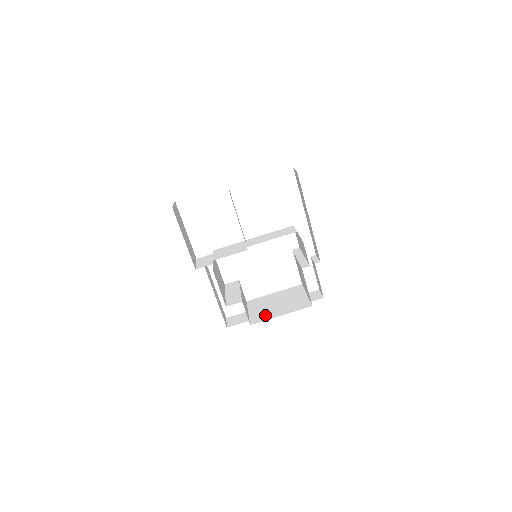
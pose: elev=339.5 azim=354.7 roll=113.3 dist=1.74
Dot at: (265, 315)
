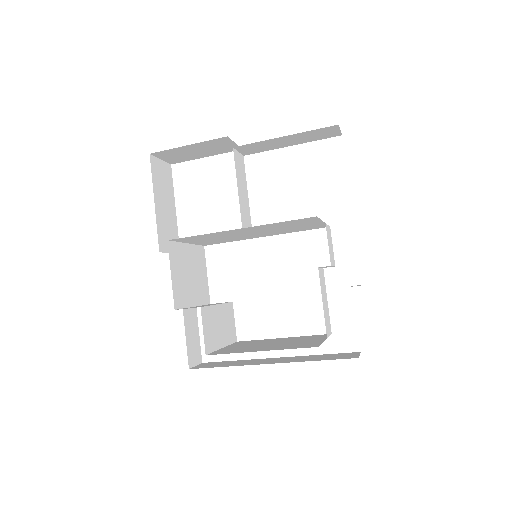
Dot at: (239, 349)
